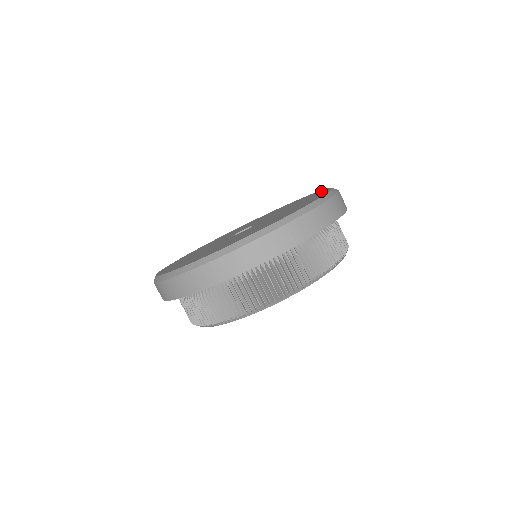
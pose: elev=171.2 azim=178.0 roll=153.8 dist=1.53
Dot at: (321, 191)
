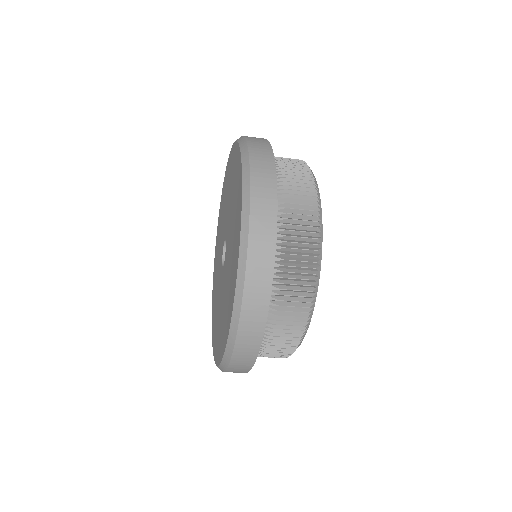
Dot at: (238, 160)
